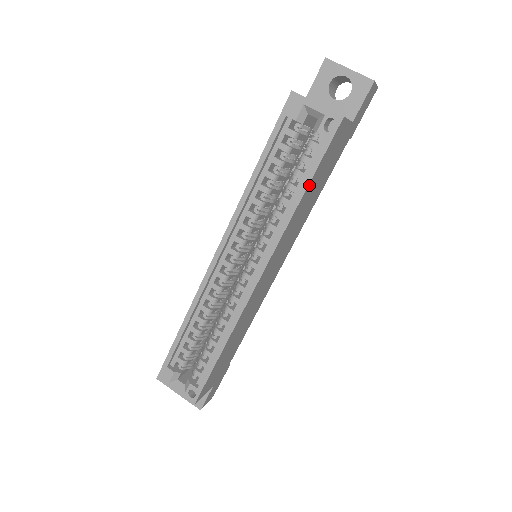
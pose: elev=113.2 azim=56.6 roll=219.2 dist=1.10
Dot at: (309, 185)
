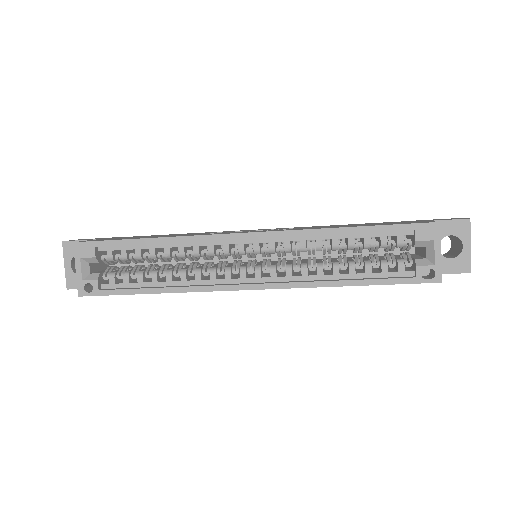
Dot at: (364, 284)
